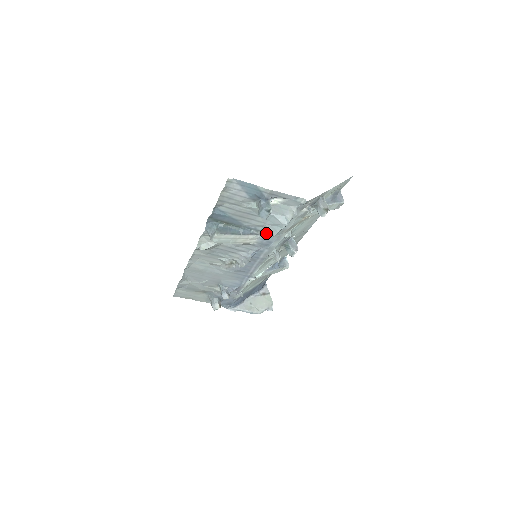
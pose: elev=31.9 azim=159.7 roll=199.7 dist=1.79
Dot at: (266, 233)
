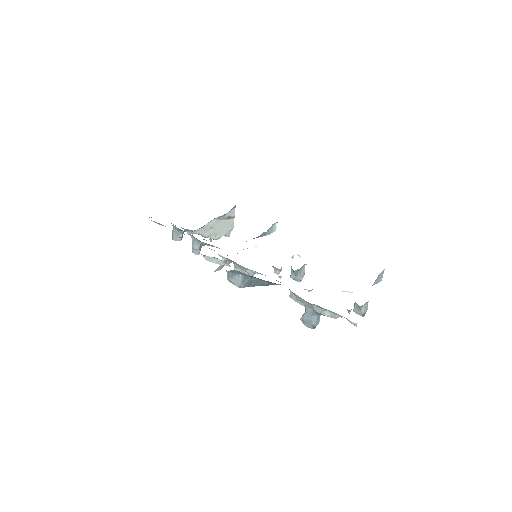
Dot at: occluded
